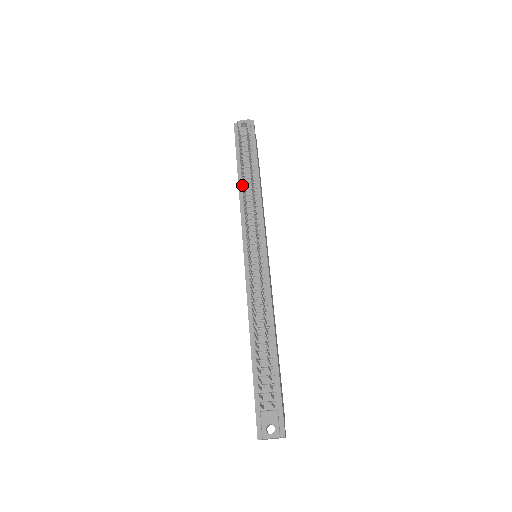
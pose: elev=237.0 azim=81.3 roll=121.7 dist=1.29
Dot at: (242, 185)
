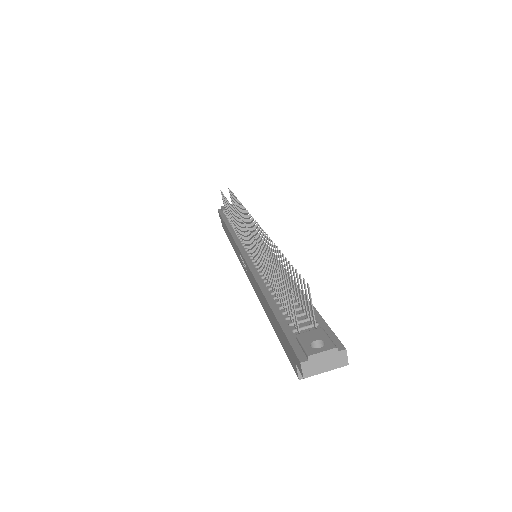
Dot at: occluded
